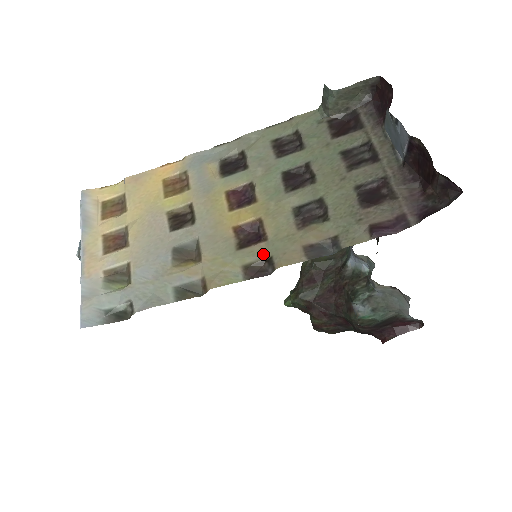
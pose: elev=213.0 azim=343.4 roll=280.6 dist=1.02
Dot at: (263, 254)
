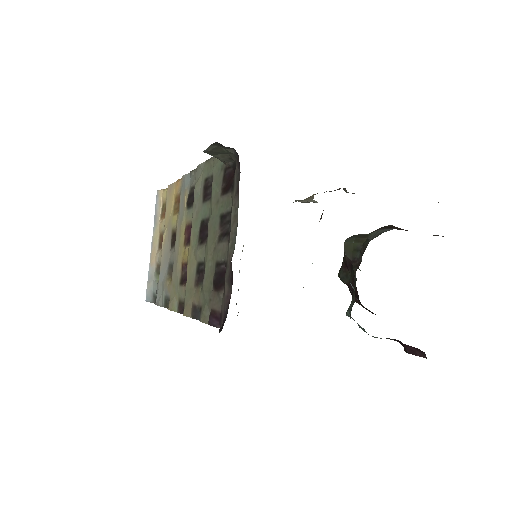
Dot at: (183, 297)
